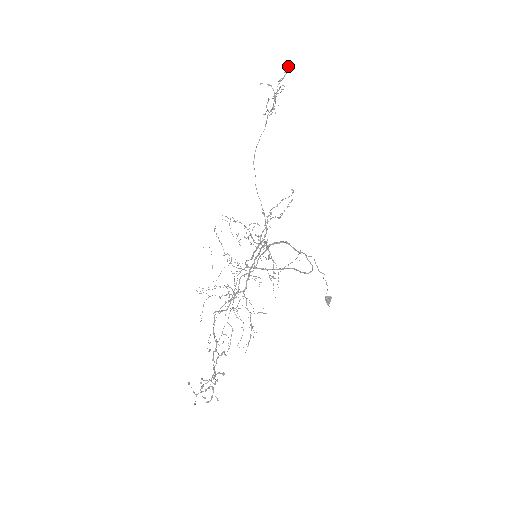
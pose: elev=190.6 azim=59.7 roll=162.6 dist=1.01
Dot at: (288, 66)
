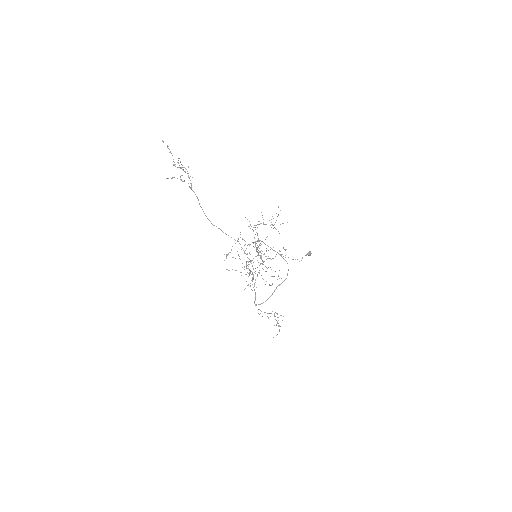
Dot at: (167, 147)
